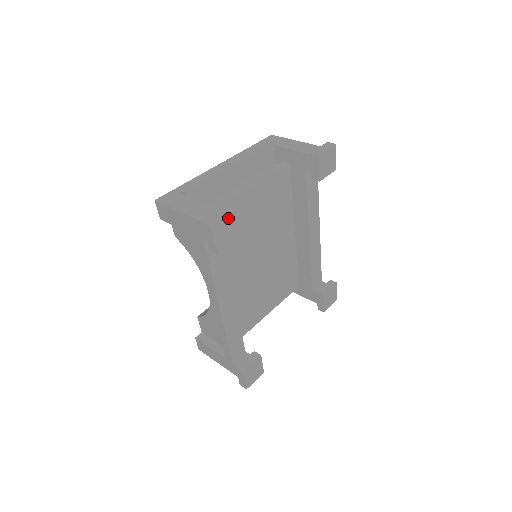
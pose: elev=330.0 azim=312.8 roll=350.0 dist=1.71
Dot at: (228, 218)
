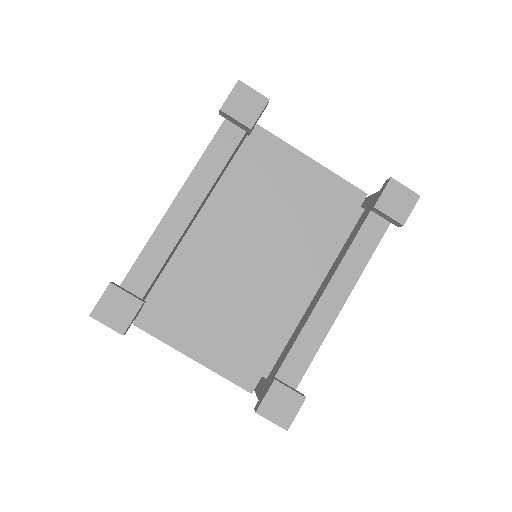
Dot at: (257, 96)
